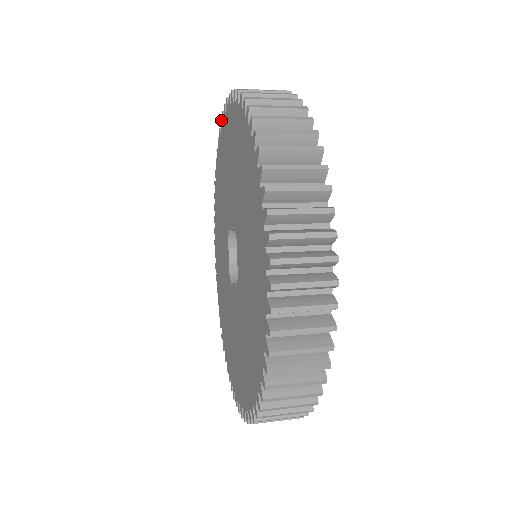
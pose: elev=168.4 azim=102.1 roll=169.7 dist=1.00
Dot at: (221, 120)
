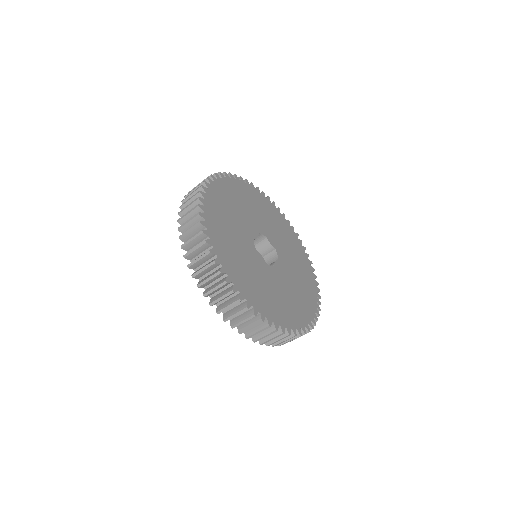
Dot at: occluded
